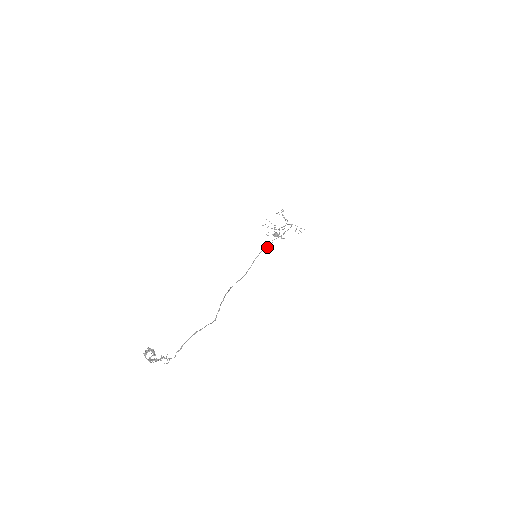
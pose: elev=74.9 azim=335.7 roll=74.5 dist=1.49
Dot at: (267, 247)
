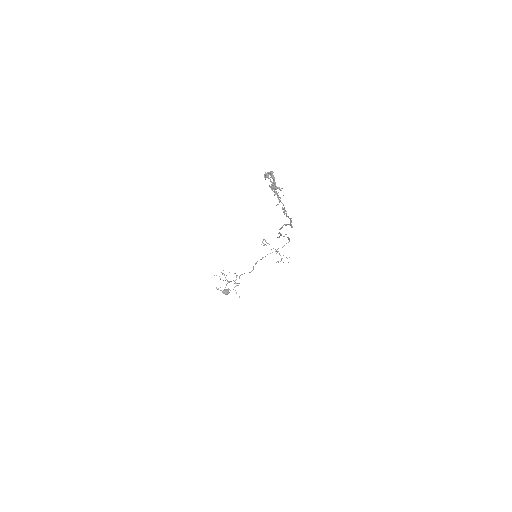
Dot at: (283, 236)
